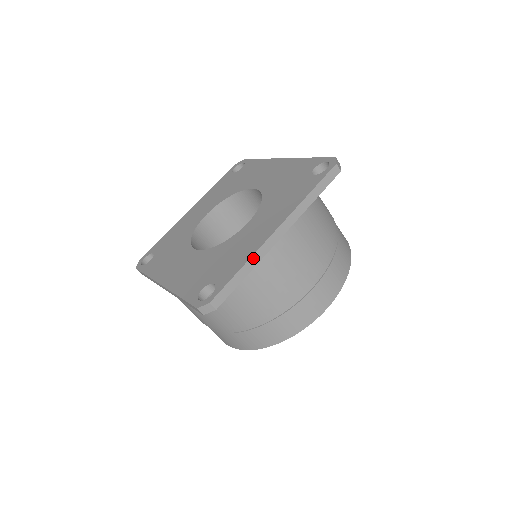
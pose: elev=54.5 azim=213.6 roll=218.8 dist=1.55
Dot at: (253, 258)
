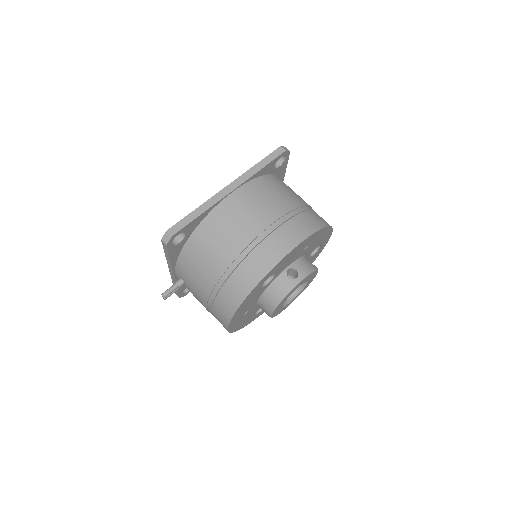
Dot at: occluded
